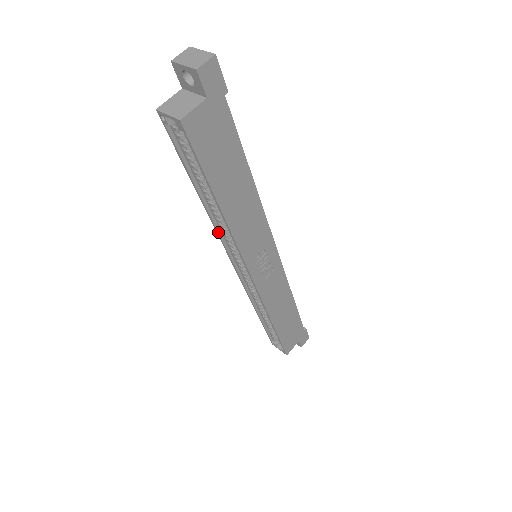
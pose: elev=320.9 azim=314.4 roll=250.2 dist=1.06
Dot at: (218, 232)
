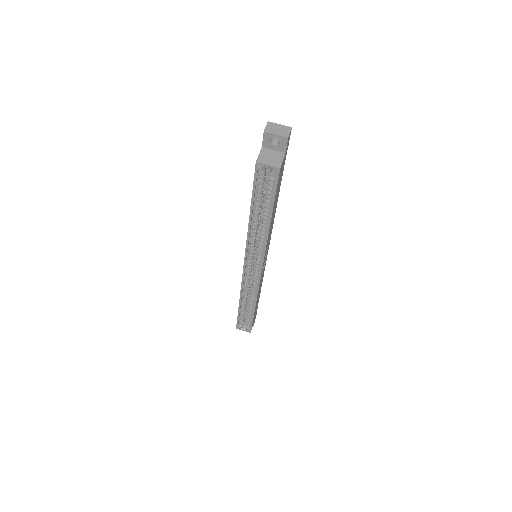
Dot at: (248, 241)
